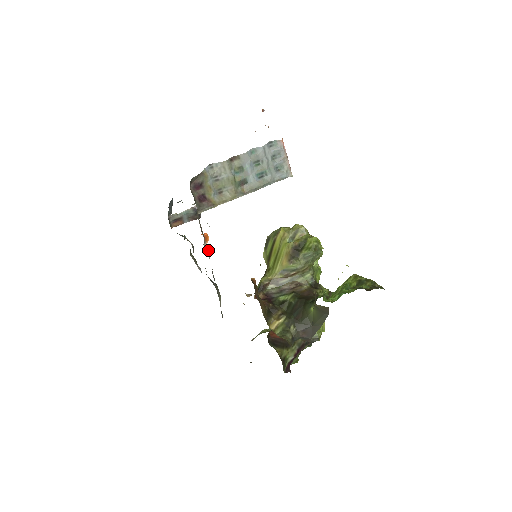
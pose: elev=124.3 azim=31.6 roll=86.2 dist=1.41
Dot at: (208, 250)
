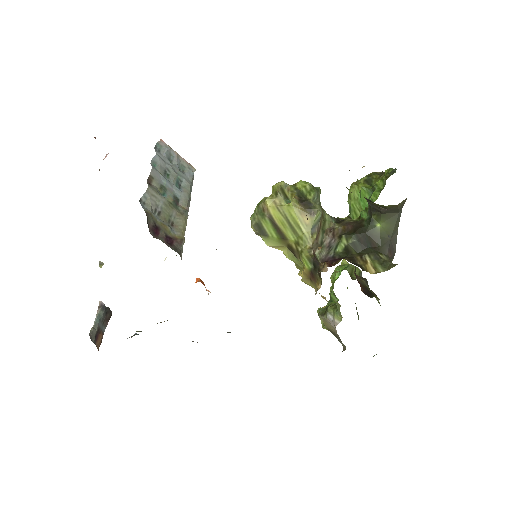
Dot at: occluded
